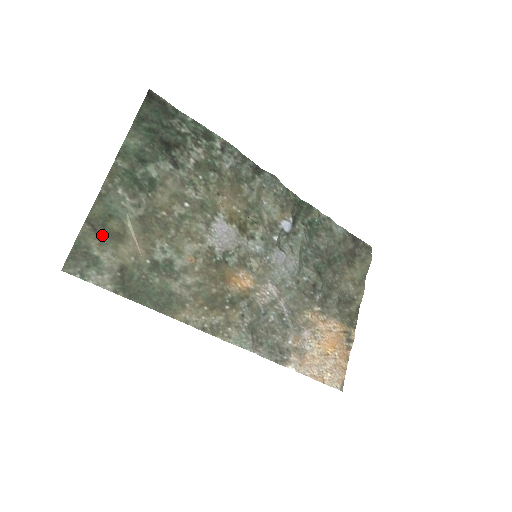
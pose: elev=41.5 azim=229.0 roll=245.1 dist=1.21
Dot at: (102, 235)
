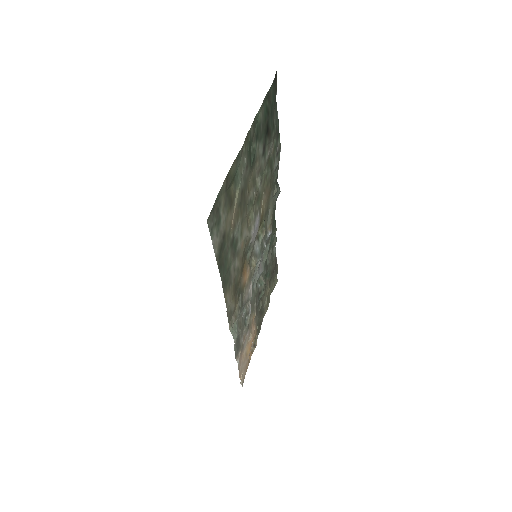
Dot at: (227, 196)
